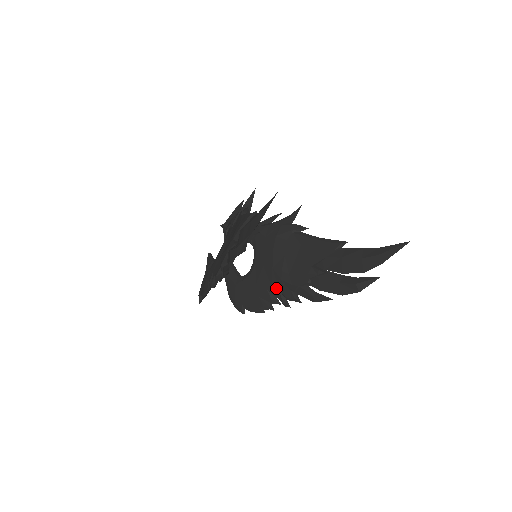
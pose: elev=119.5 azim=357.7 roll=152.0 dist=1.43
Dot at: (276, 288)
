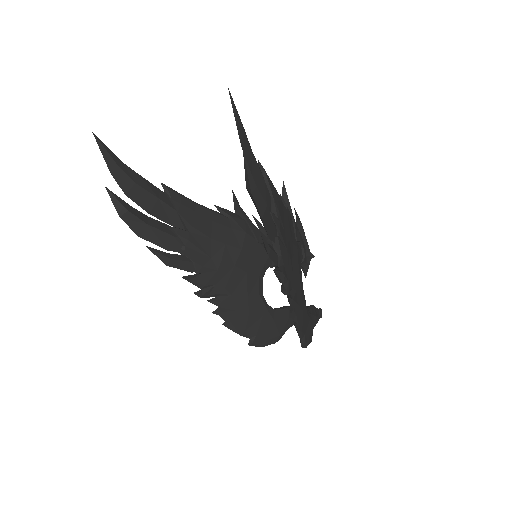
Dot at: occluded
